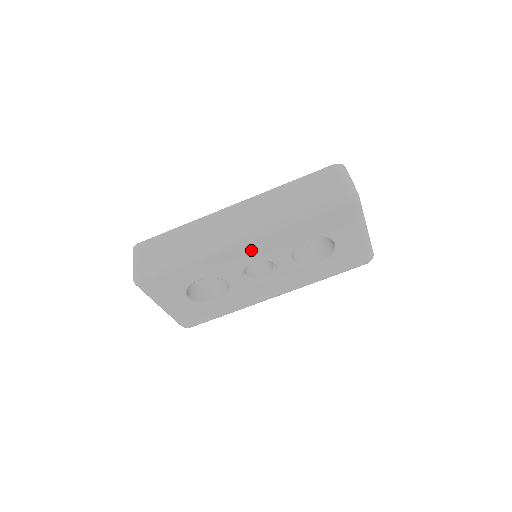
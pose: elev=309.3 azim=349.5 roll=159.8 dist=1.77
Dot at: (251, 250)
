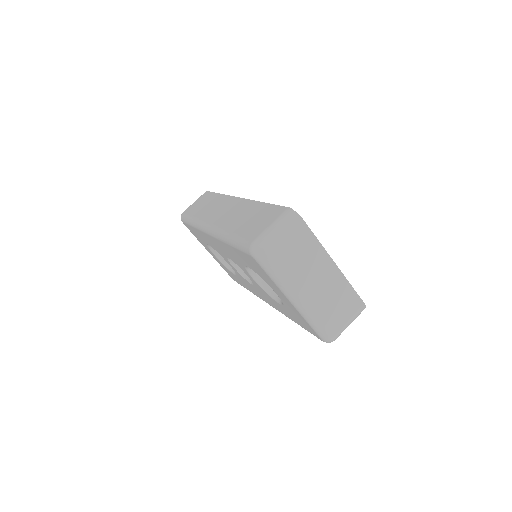
Dot at: (218, 245)
